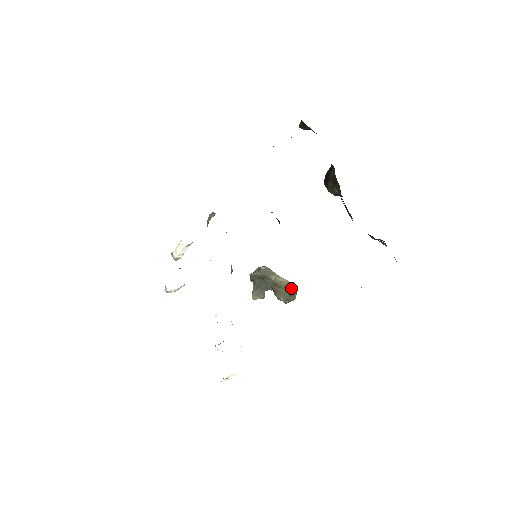
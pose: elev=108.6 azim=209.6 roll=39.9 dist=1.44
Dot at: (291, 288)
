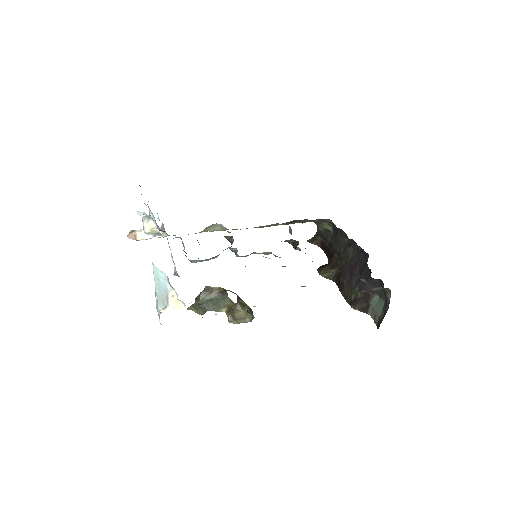
Dot at: occluded
